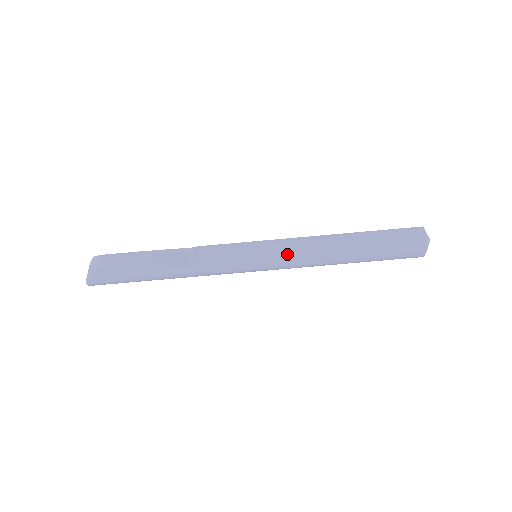
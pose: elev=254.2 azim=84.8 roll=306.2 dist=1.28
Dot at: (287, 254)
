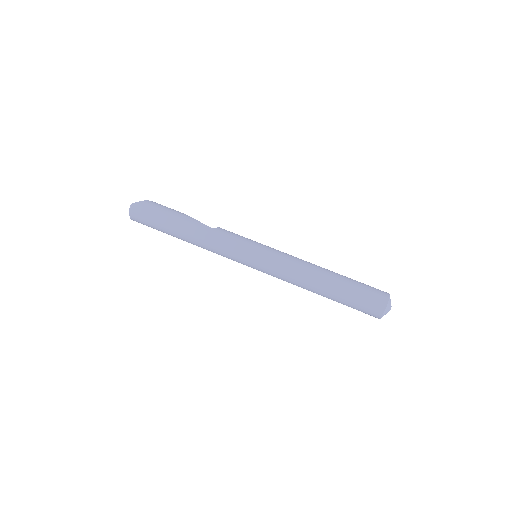
Dot at: (283, 253)
